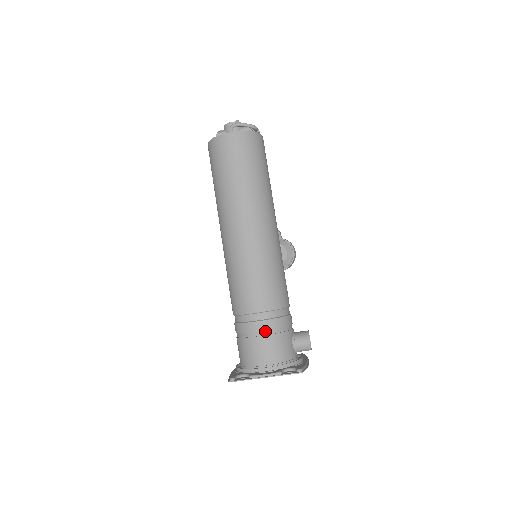
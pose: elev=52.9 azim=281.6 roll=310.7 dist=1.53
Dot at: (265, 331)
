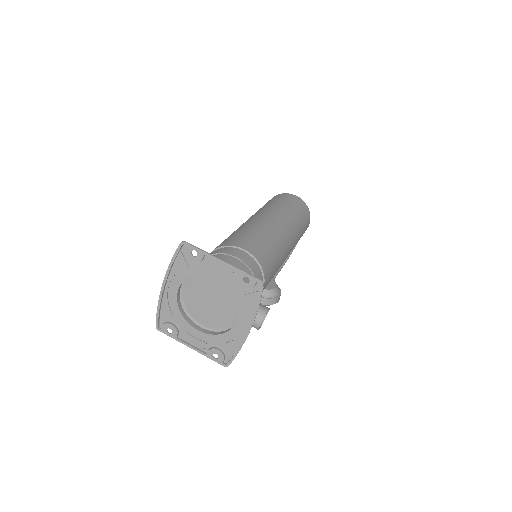
Dot at: (240, 261)
